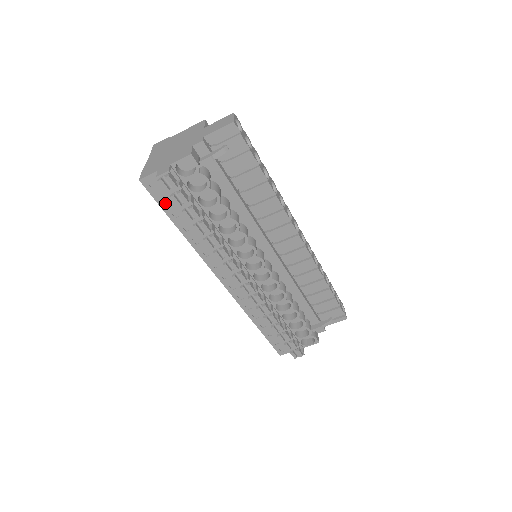
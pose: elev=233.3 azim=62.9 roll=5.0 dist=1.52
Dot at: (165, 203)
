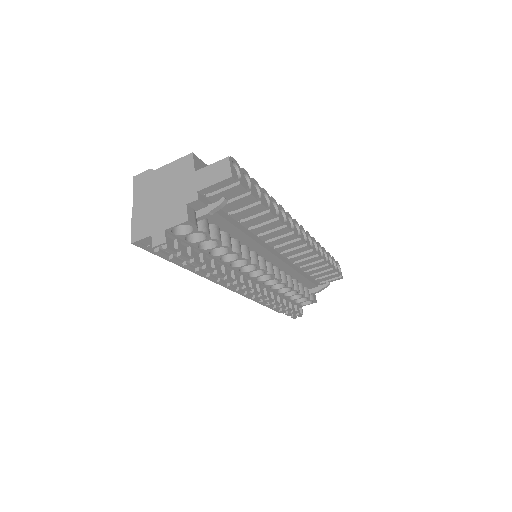
Dot at: occluded
